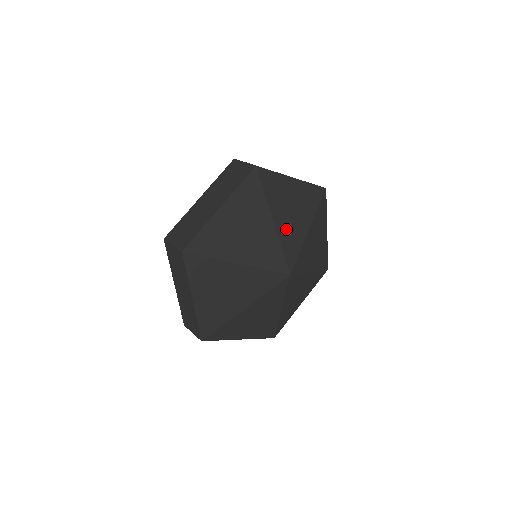
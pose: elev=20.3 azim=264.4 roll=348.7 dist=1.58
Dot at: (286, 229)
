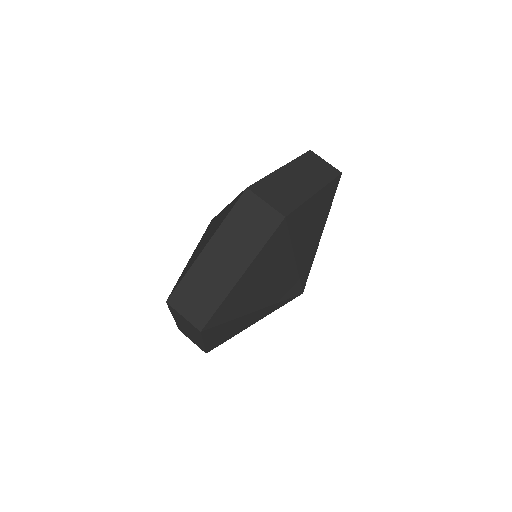
Dot at: (304, 255)
